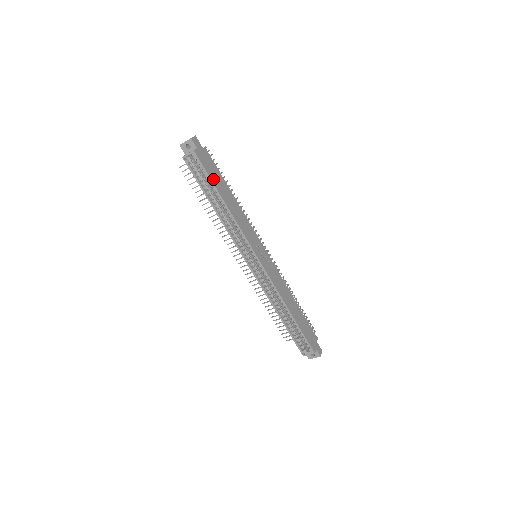
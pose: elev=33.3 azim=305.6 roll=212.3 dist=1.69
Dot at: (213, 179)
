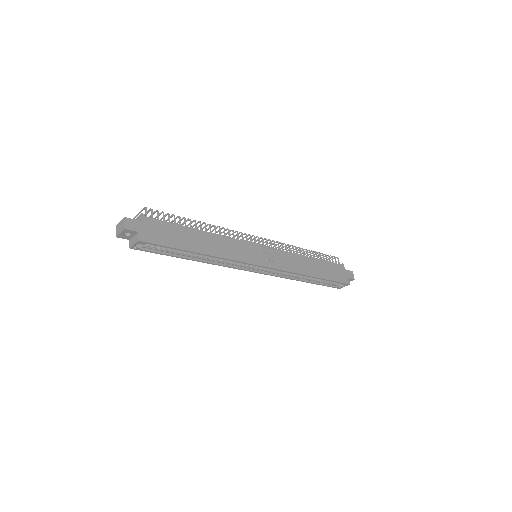
Dot at: (176, 244)
